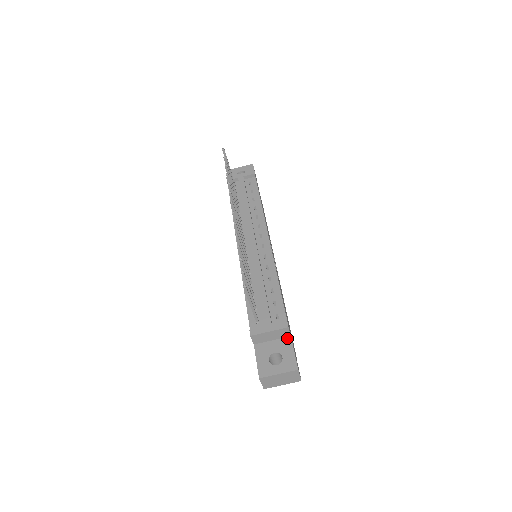
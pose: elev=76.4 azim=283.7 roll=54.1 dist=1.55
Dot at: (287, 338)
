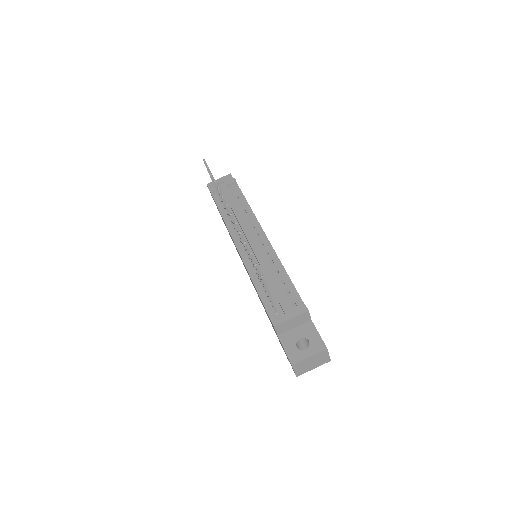
Dot at: (308, 322)
